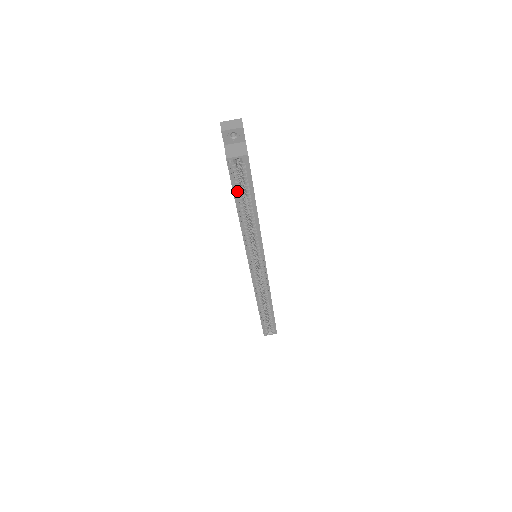
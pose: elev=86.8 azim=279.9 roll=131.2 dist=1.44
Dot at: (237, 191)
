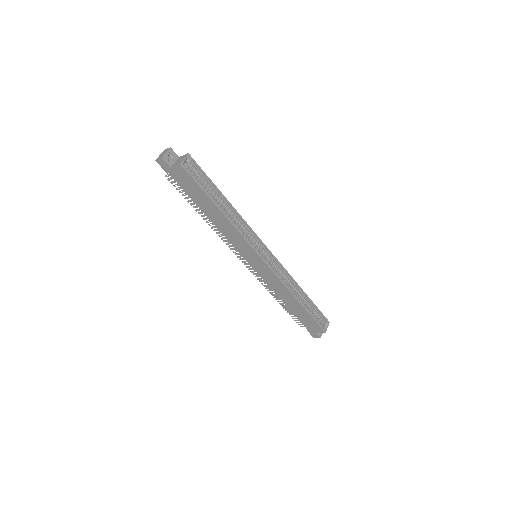
Dot at: (204, 190)
